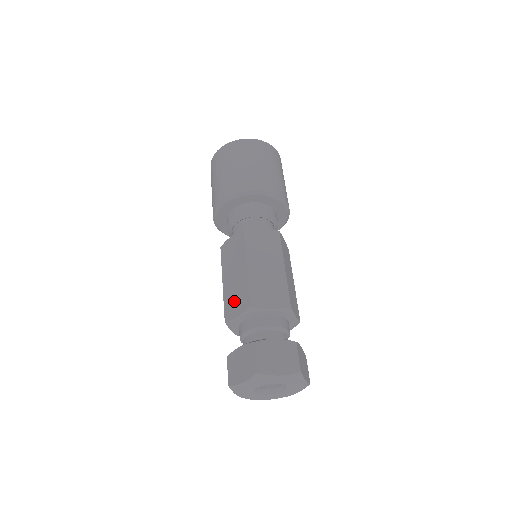
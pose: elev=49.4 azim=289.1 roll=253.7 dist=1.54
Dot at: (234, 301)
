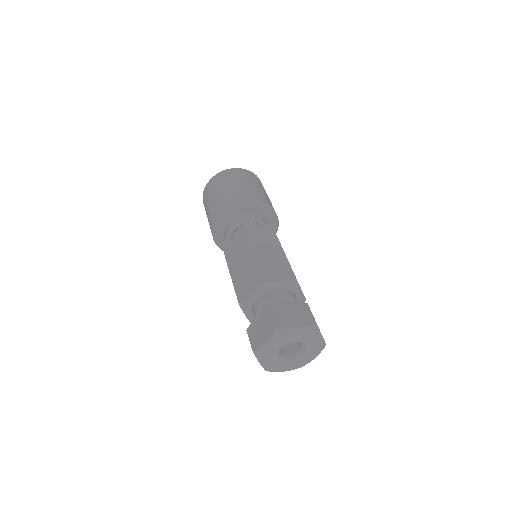
Dot at: (245, 284)
